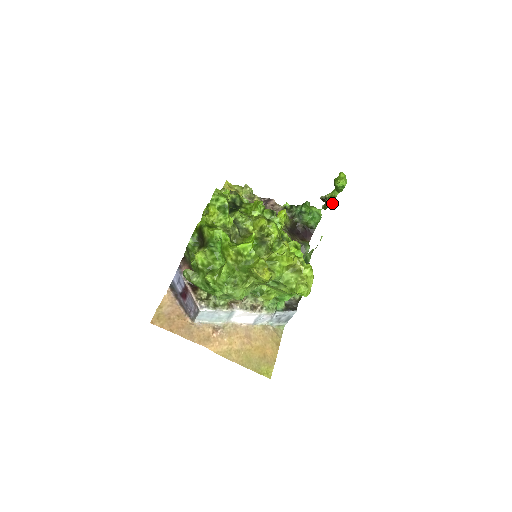
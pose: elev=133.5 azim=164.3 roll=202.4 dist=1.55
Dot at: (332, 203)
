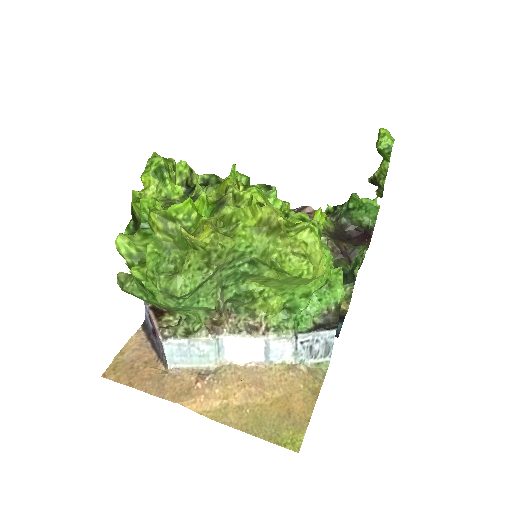
Dot at: (384, 180)
